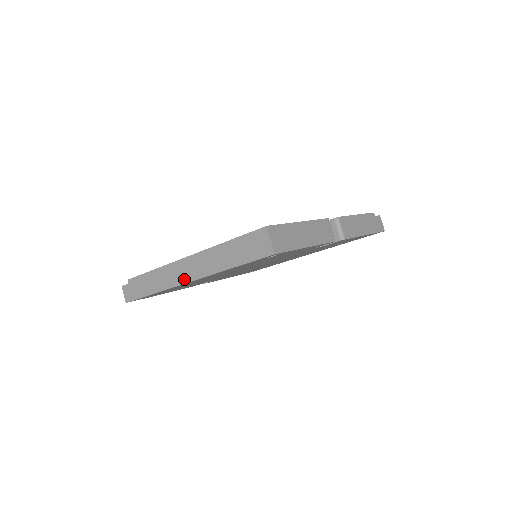
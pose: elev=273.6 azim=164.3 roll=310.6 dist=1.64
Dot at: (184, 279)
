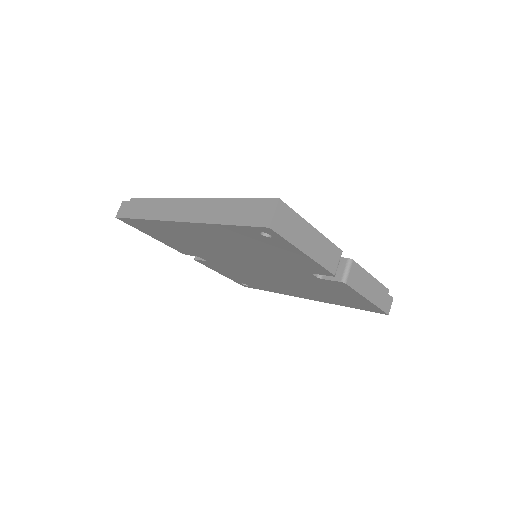
Dot at: (177, 217)
